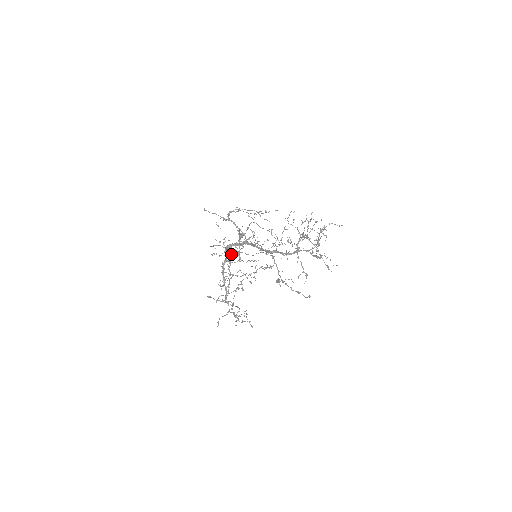
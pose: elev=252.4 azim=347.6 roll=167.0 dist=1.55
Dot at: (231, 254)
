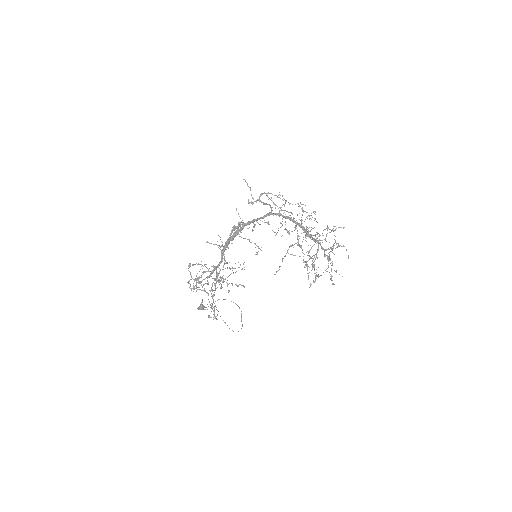
Dot at: occluded
